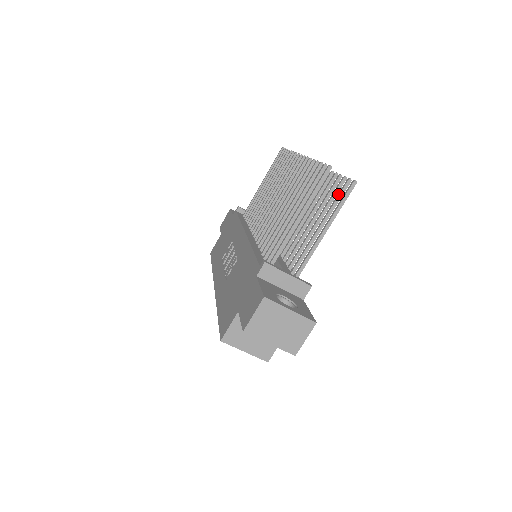
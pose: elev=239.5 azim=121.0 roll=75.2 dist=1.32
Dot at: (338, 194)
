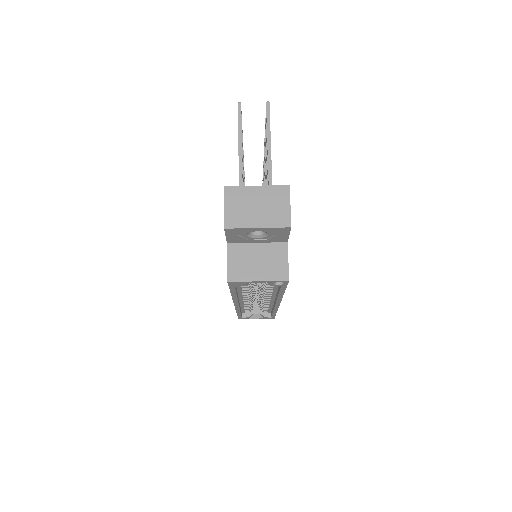
Dot at: occluded
